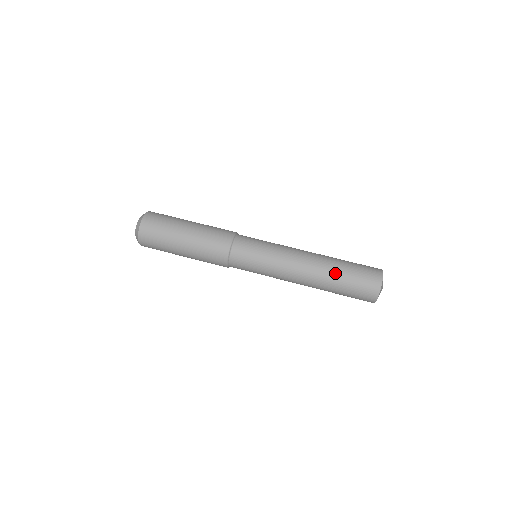
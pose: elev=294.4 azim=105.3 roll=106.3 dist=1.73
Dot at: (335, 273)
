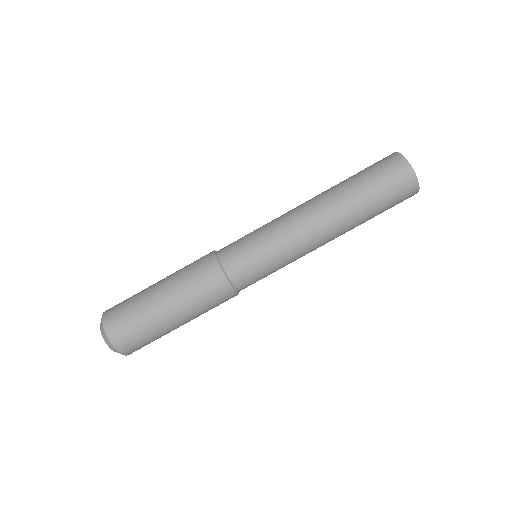
Dot at: (359, 207)
